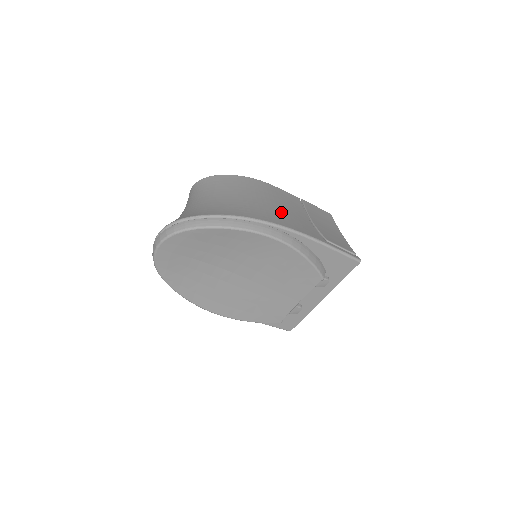
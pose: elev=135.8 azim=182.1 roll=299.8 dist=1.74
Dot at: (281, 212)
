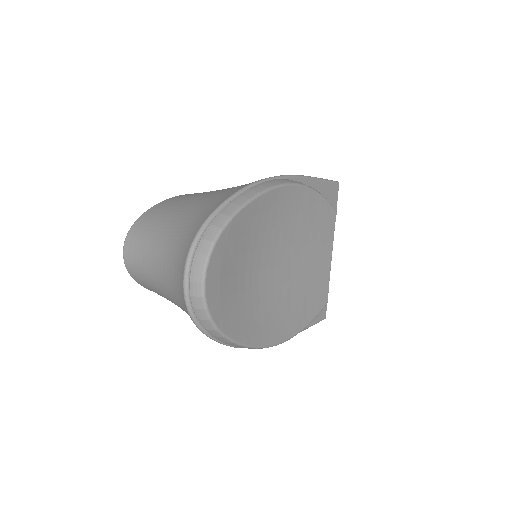
Dot at: occluded
